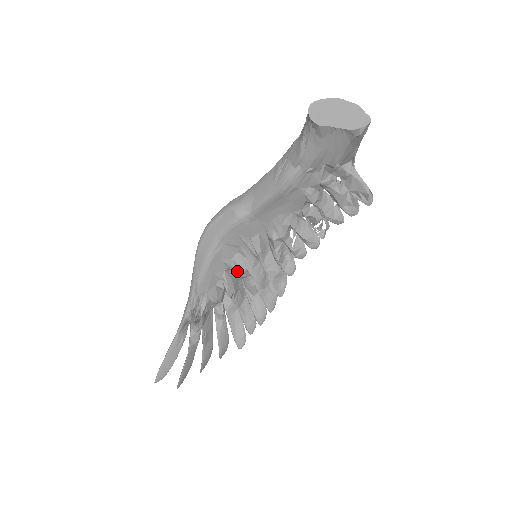
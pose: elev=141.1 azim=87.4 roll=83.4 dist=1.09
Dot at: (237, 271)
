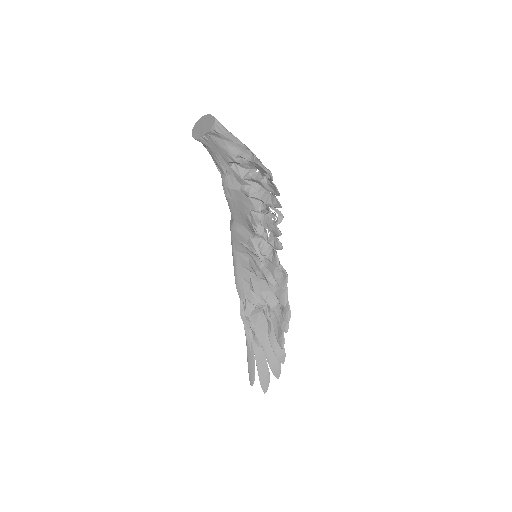
Dot at: (255, 273)
